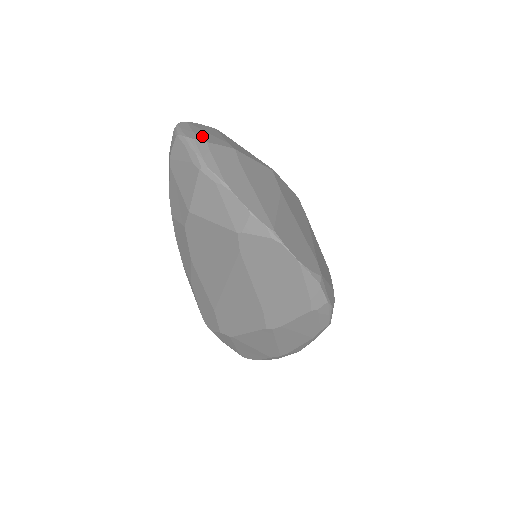
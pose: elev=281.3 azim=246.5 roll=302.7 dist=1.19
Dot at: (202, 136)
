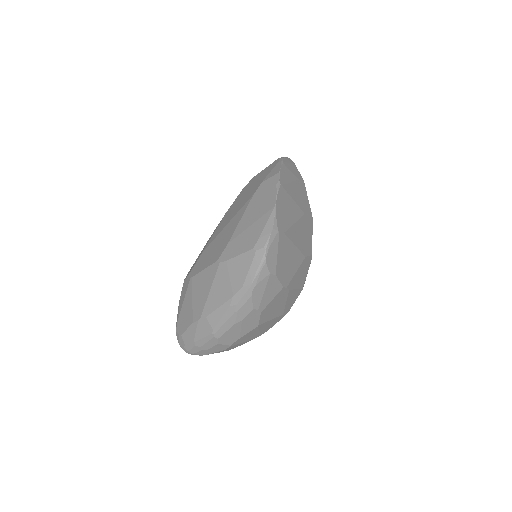
Dot at: occluded
